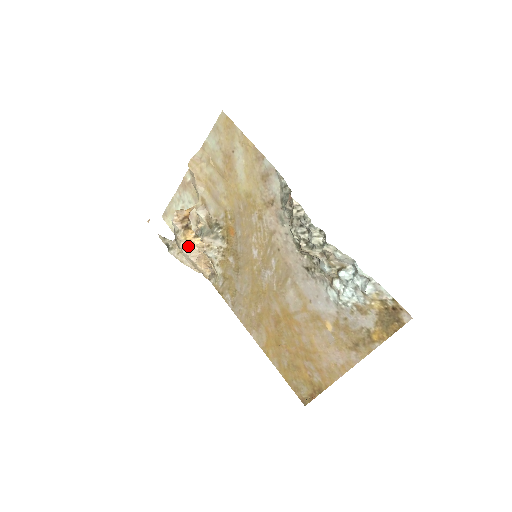
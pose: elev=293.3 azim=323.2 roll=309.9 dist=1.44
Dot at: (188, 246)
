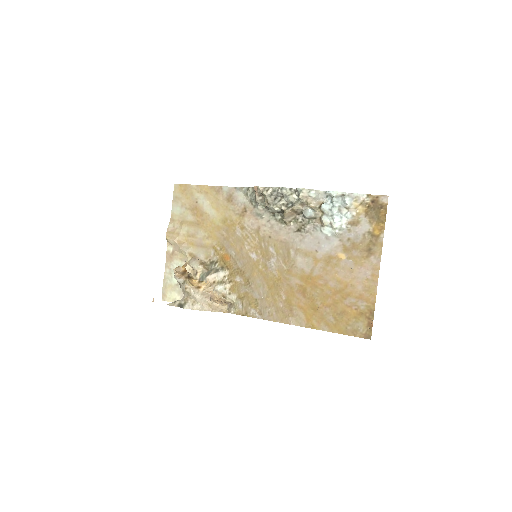
Dot at: (198, 291)
